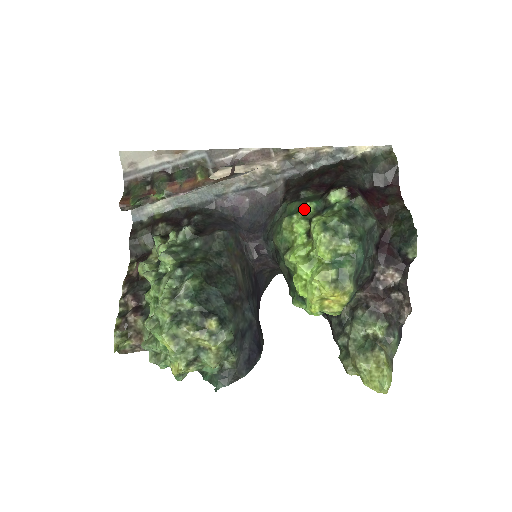
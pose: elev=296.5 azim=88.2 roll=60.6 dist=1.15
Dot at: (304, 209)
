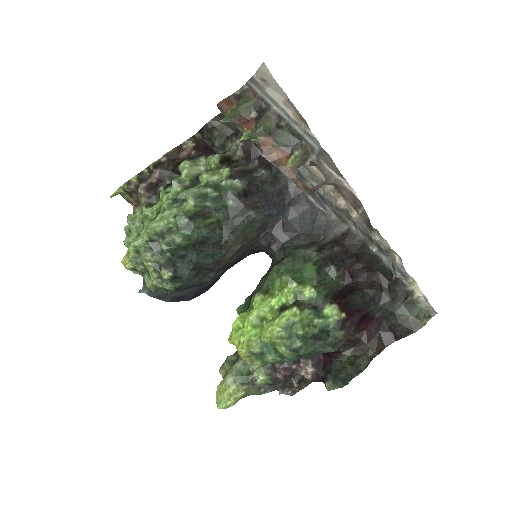
Dot at: (305, 289)
